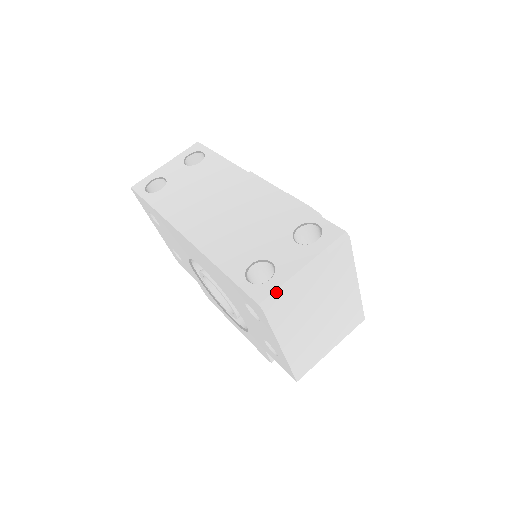
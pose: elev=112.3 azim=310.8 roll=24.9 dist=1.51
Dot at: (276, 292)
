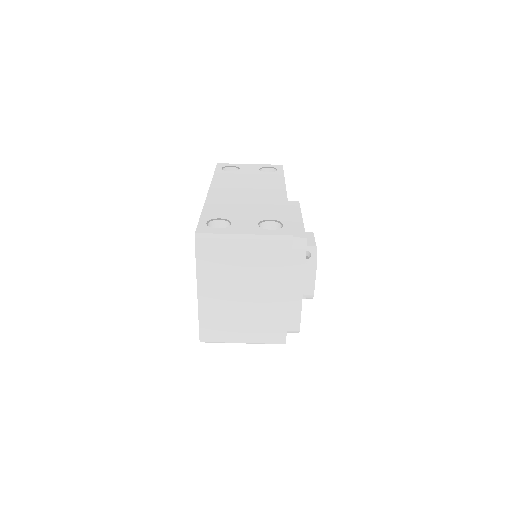
Dot at: (212, 235)
